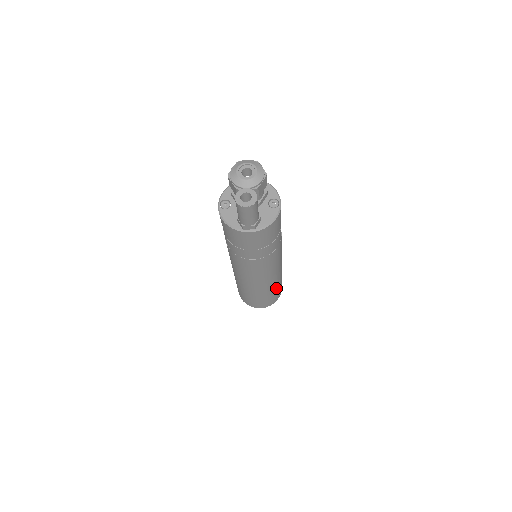
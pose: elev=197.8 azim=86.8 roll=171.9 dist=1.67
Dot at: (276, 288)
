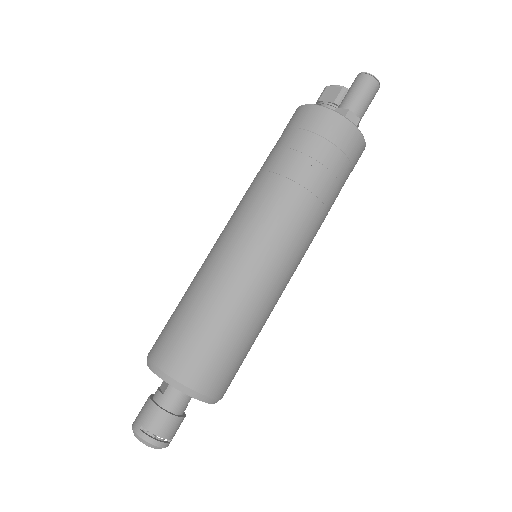
Dot at: (251, 342)
